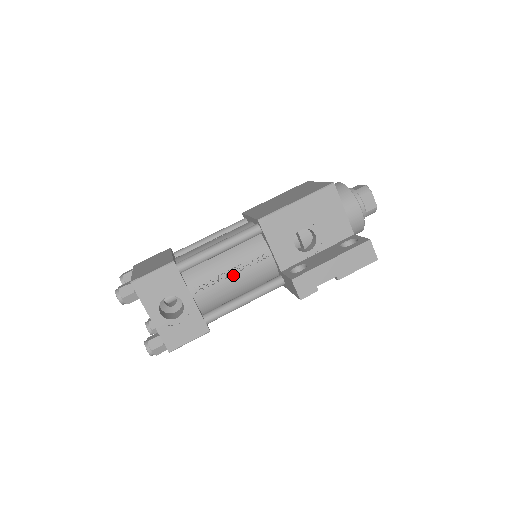
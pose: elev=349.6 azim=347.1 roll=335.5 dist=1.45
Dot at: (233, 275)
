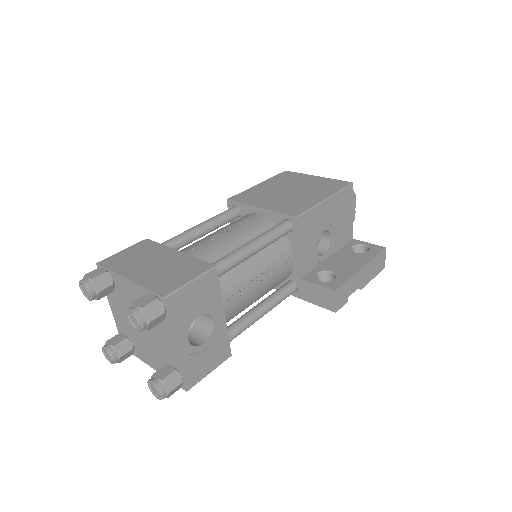
Dot at: (259, 283)
